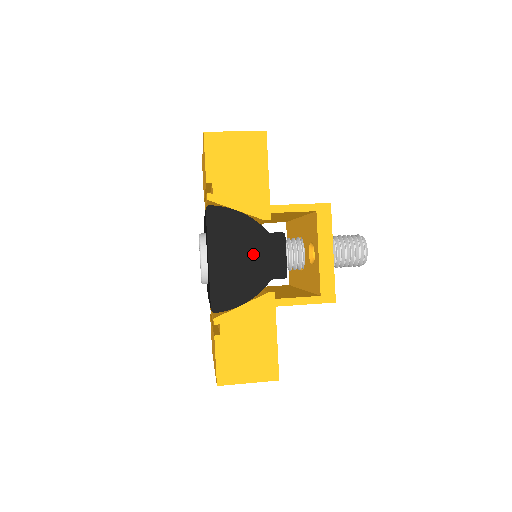
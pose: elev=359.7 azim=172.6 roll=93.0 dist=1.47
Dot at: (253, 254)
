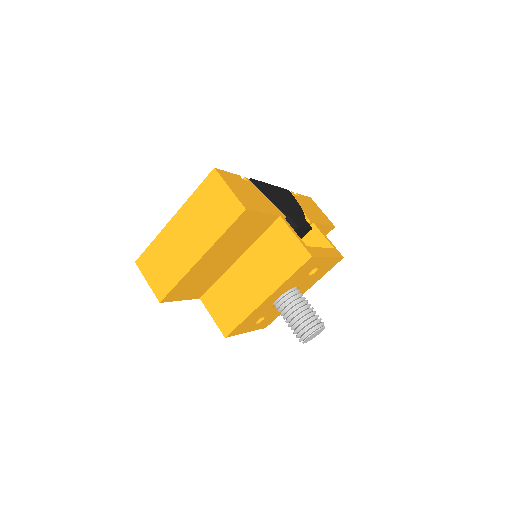
Dot at: (291, 209)
